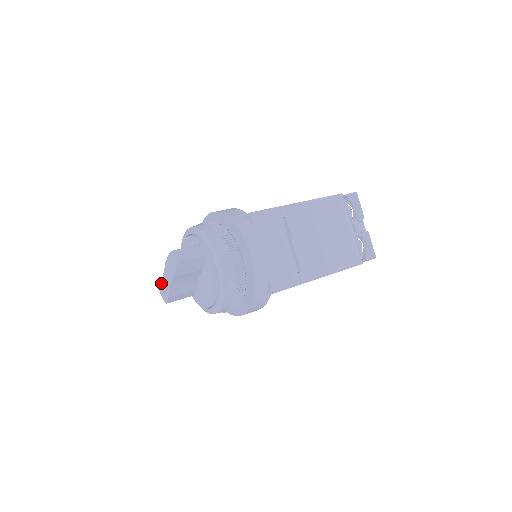
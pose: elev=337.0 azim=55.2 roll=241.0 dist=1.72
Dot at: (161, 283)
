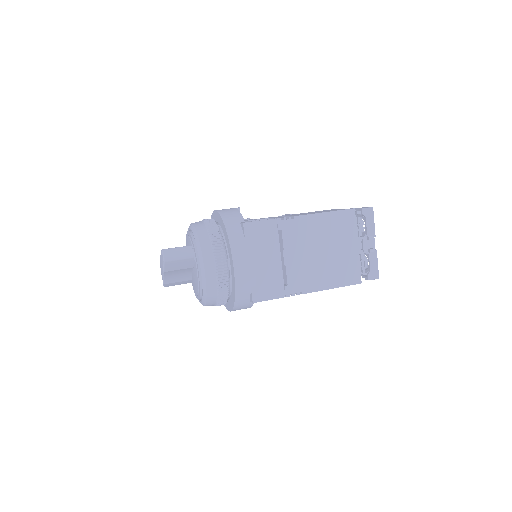
Dot at: occluded
